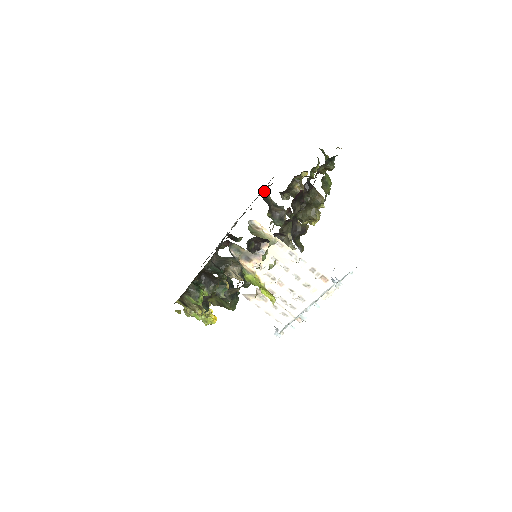
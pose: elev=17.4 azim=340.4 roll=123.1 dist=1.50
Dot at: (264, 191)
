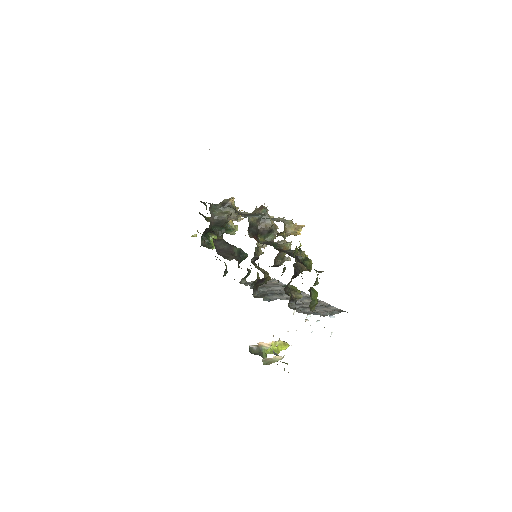
Dot at: (248, 230)
